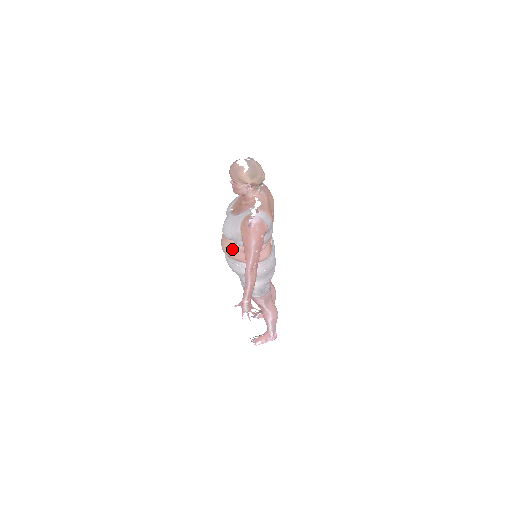
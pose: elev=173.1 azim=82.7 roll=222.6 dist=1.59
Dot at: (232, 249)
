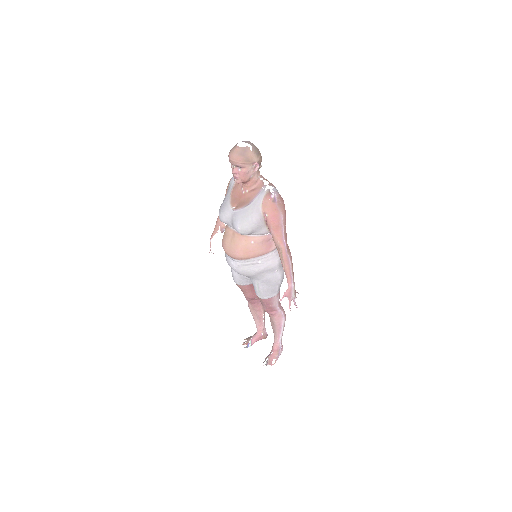
Dot at: (252, 246)
